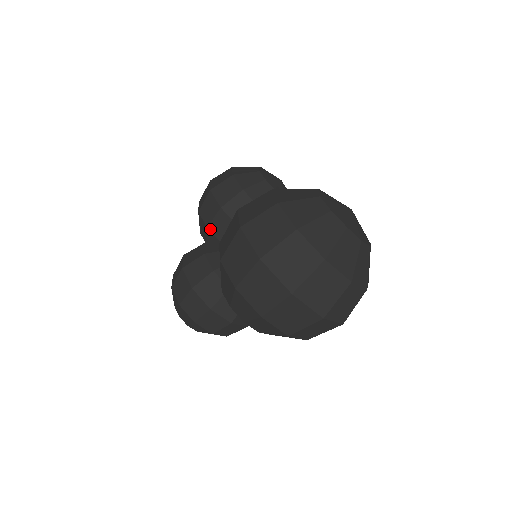
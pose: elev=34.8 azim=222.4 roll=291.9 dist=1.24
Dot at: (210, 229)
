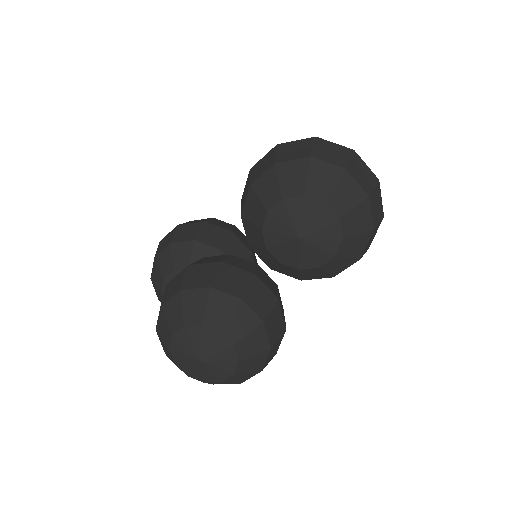
Dot at: (199, 240)
